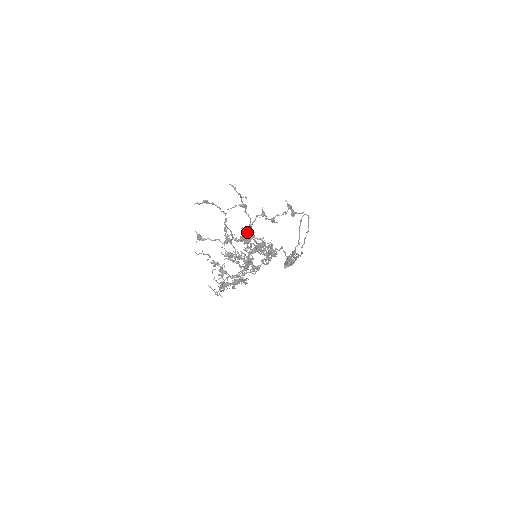
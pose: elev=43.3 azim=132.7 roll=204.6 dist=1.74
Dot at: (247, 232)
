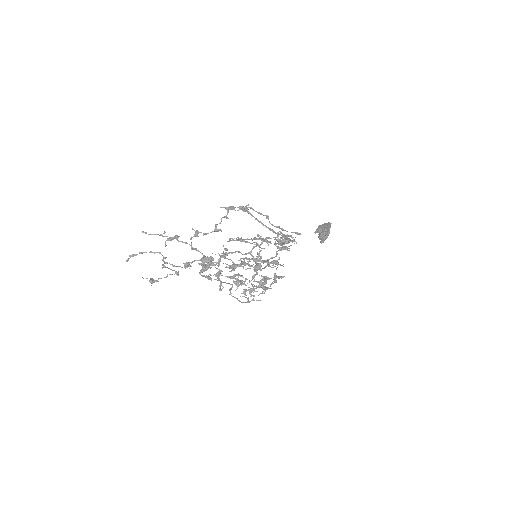
Dot at: (236, 240)
